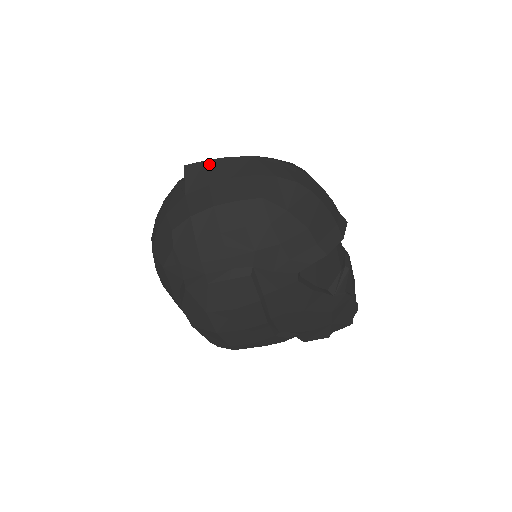
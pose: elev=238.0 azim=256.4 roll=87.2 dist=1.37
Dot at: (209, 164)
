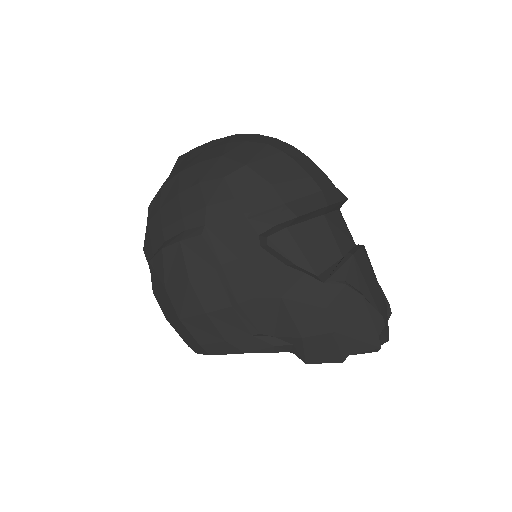
Dot at: (196, 149)
